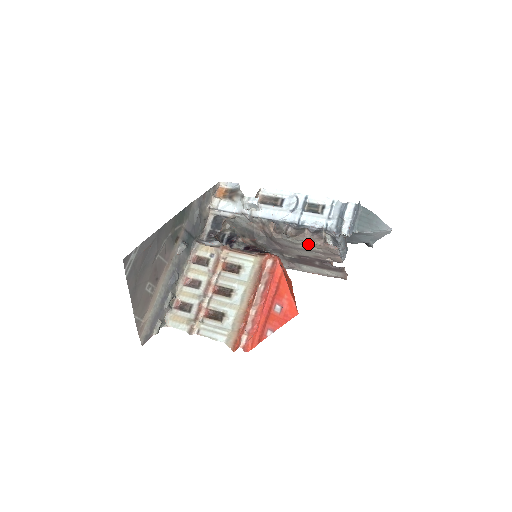
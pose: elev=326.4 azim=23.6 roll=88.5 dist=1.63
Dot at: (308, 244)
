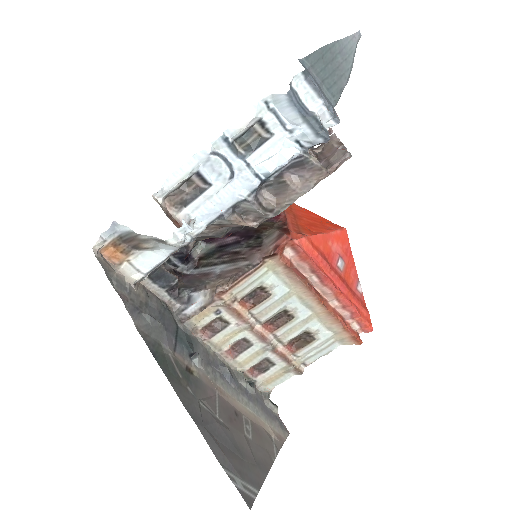
Dot at: (306, 189)
